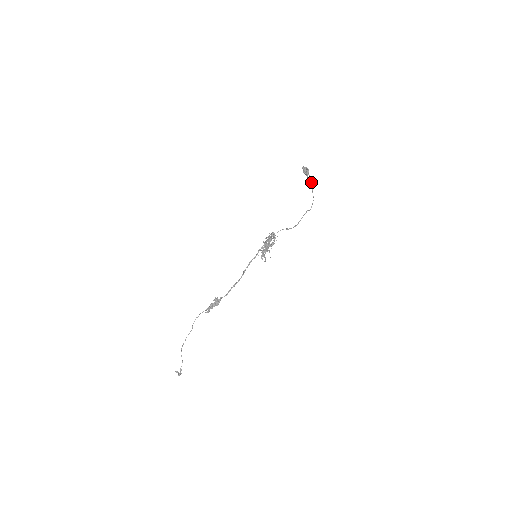
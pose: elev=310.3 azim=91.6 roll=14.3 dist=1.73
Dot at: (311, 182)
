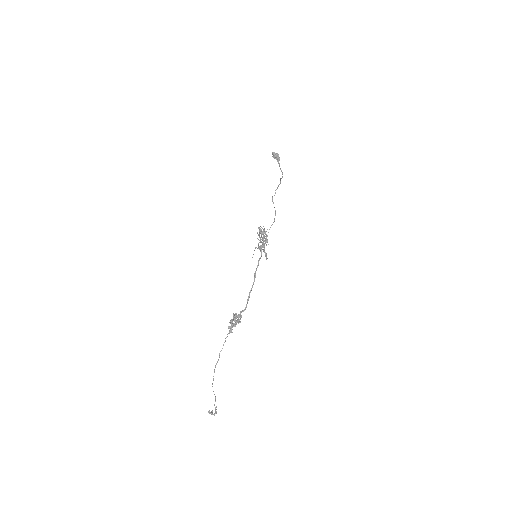
Dot at: occluded
